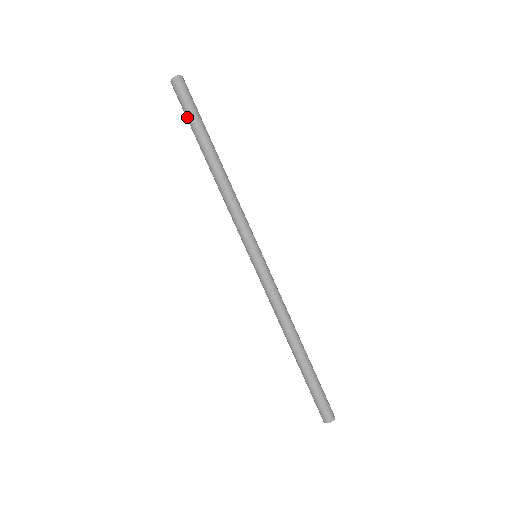
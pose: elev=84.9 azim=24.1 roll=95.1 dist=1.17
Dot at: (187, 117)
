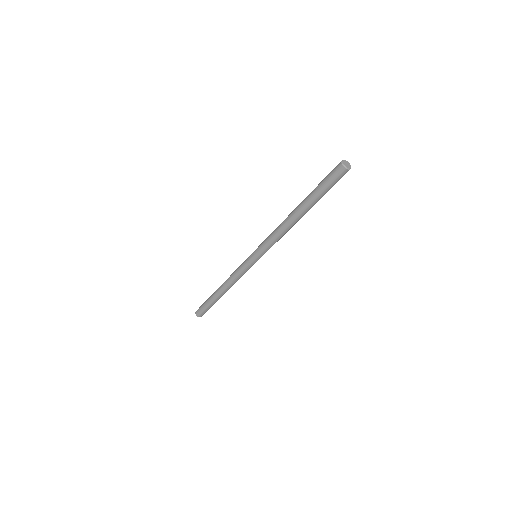
Dot at: (324, 191)
